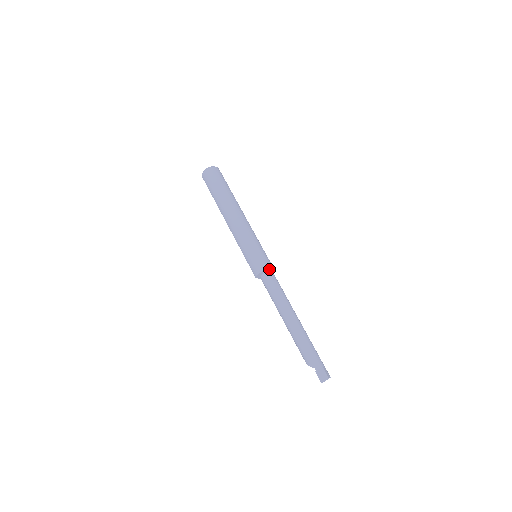
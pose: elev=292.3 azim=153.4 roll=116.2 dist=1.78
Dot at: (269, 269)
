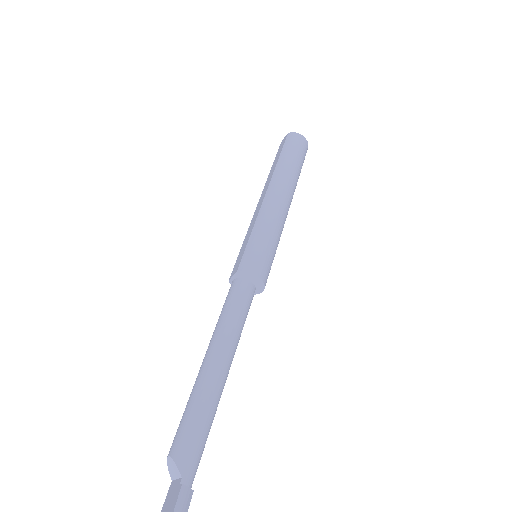
Dot at: (260, 285)
